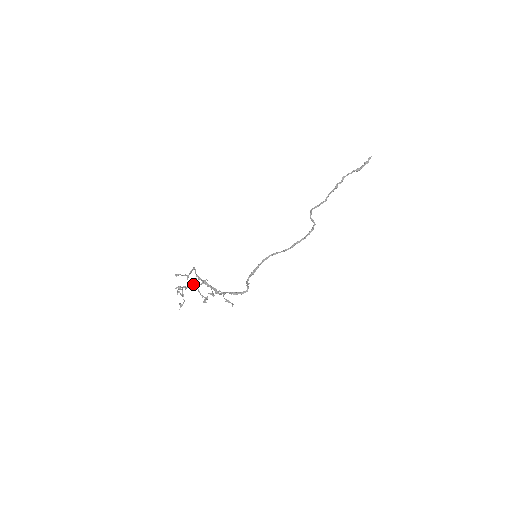
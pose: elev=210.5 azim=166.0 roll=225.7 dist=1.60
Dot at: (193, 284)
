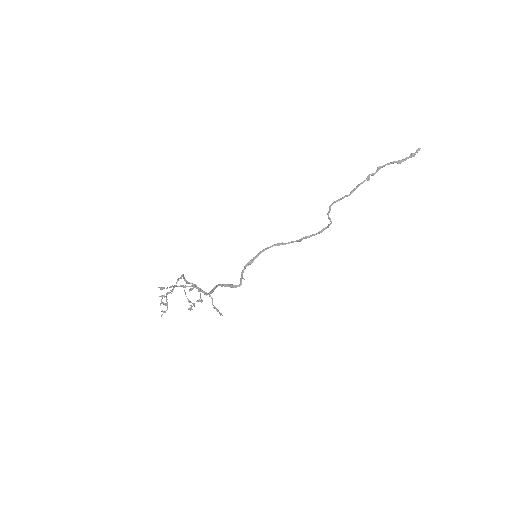
Dot at: (180, 285)
